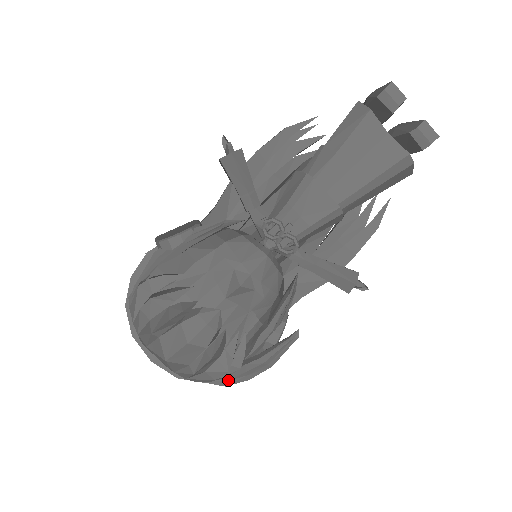
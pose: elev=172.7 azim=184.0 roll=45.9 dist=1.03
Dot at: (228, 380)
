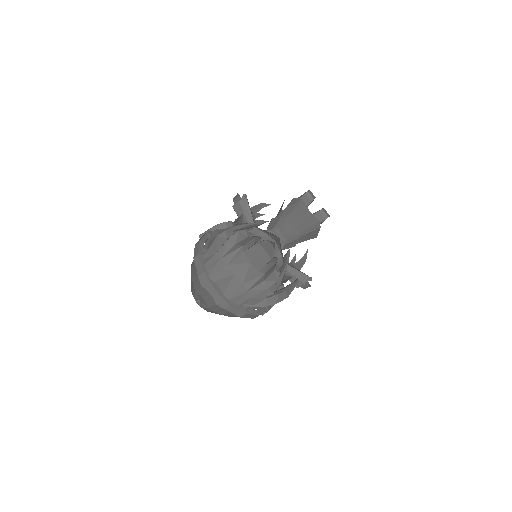
Dot at: (266, 302)
